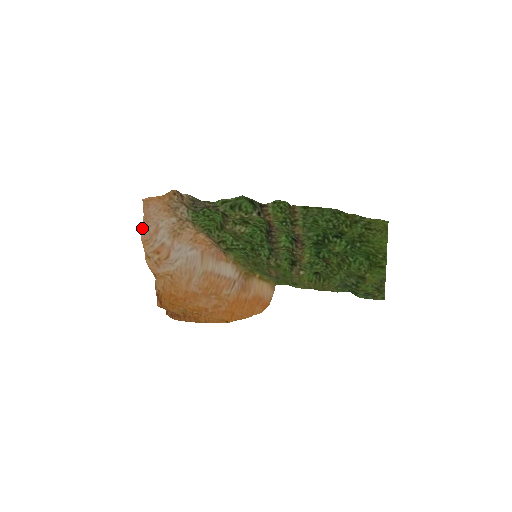
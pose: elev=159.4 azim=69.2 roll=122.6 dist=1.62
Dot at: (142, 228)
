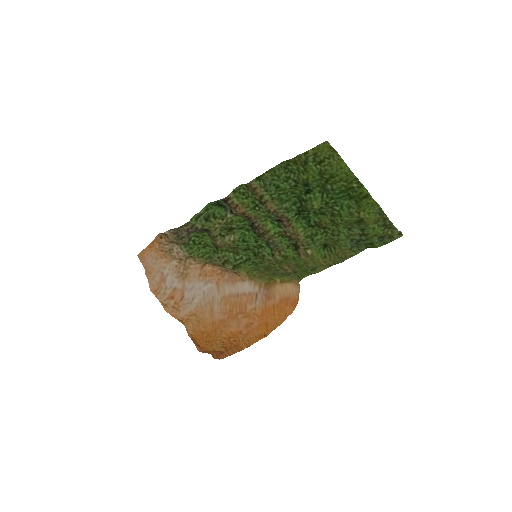
Dot at: occluded
